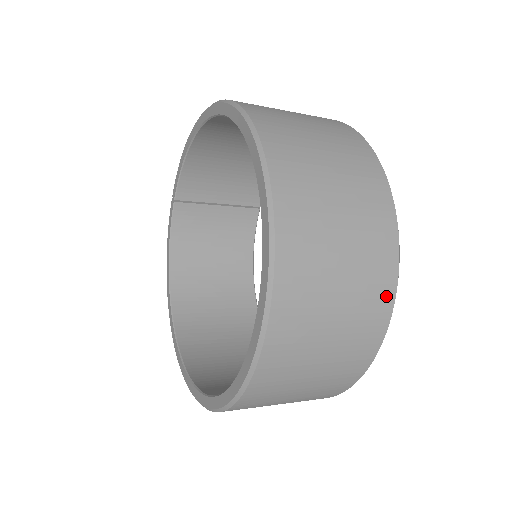
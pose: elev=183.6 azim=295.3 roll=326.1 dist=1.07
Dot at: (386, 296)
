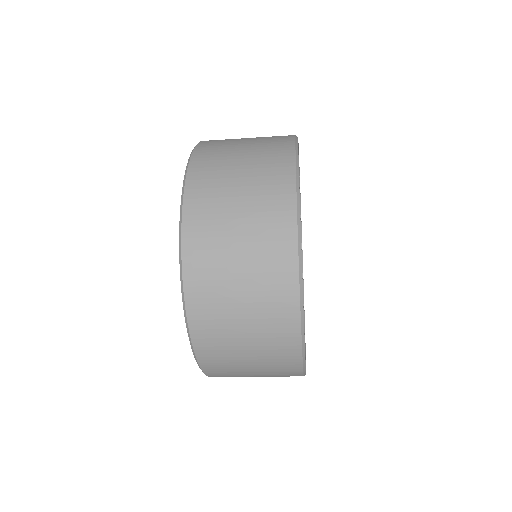
Dot at: (292, 348)
